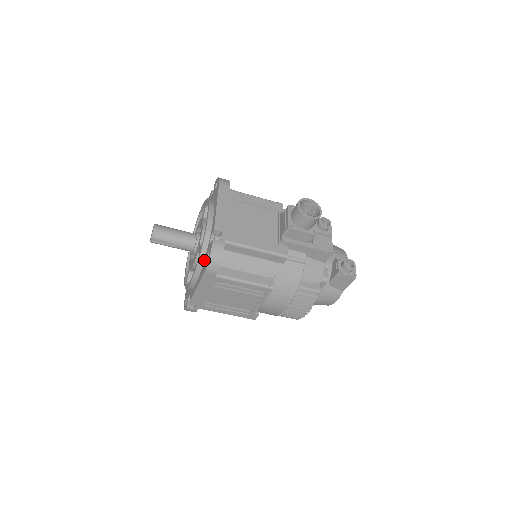
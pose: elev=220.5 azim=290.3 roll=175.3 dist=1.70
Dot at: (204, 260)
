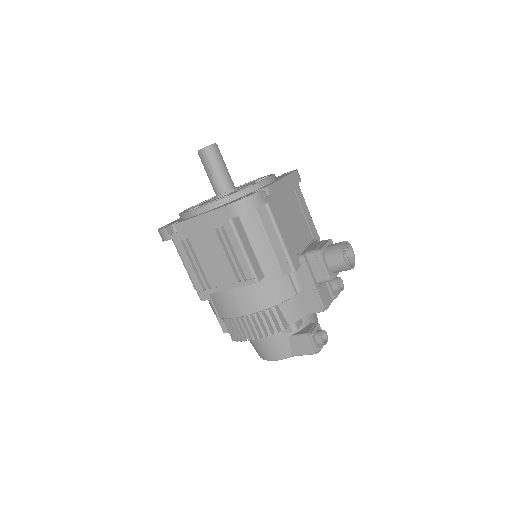
Dot at: (232, 201)
